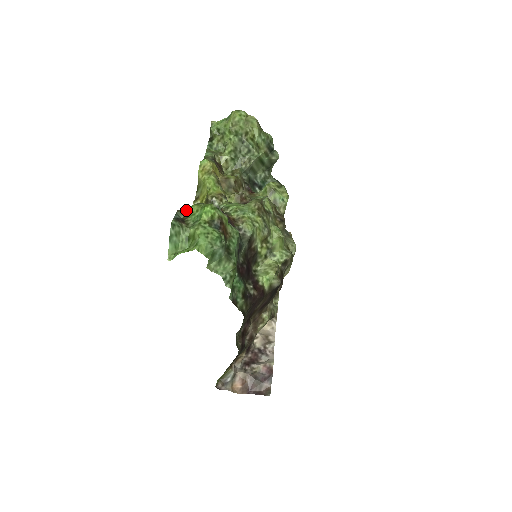
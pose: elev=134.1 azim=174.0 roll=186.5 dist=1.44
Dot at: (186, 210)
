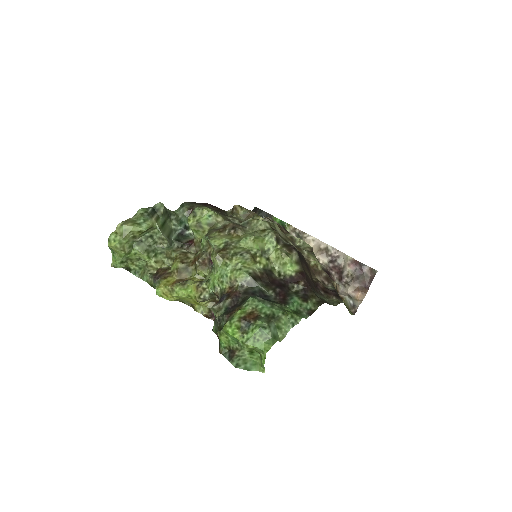
Dot at: (221, 344)
